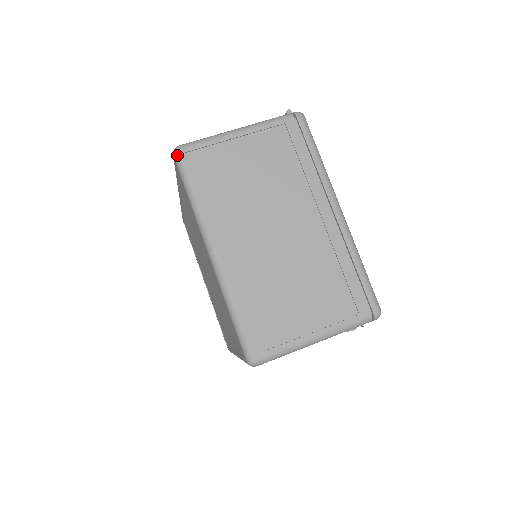
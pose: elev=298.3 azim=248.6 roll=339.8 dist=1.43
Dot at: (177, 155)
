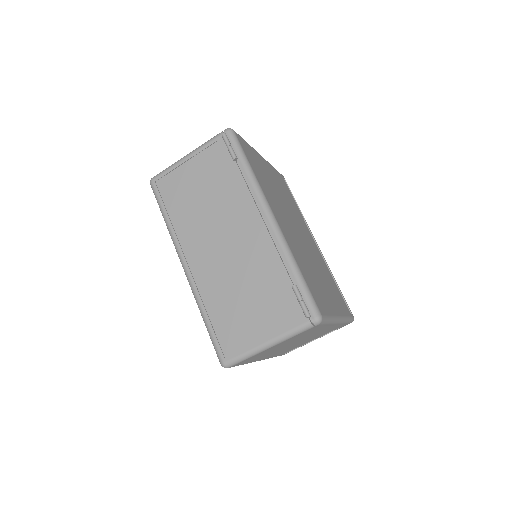
Dot at: occluded
